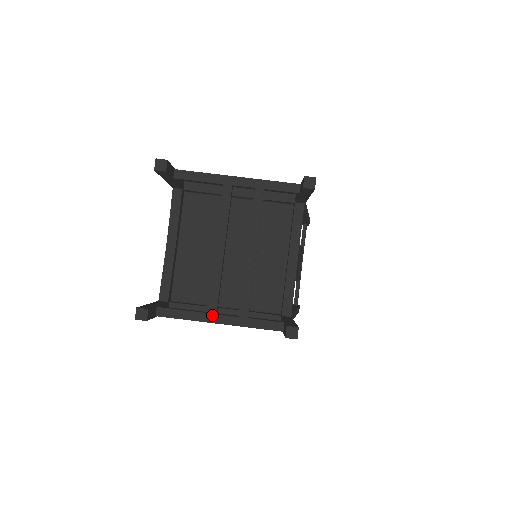
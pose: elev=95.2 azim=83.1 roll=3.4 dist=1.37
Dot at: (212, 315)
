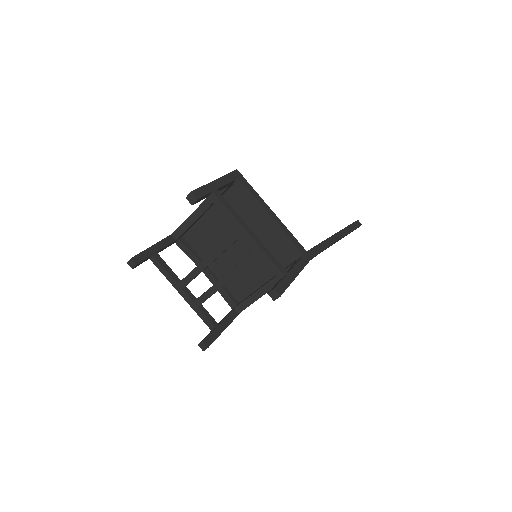
Dot at: (179, 287)
